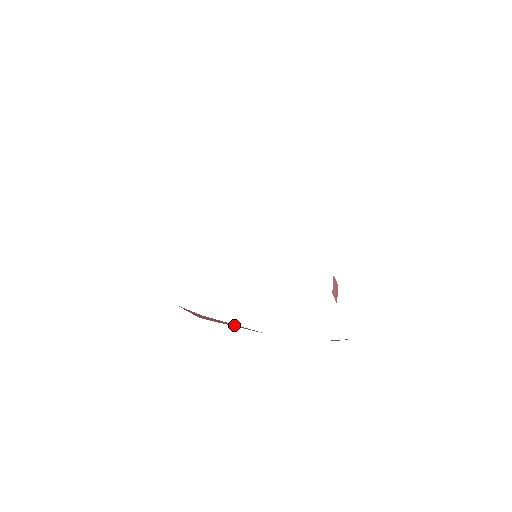
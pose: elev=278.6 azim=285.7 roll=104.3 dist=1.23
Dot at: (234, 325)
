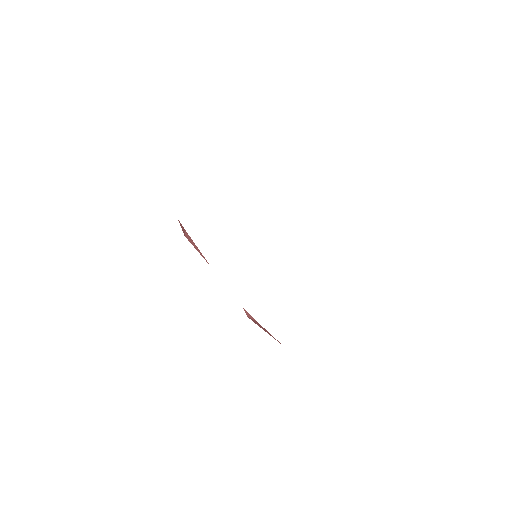
Dot at: (198, 250)
